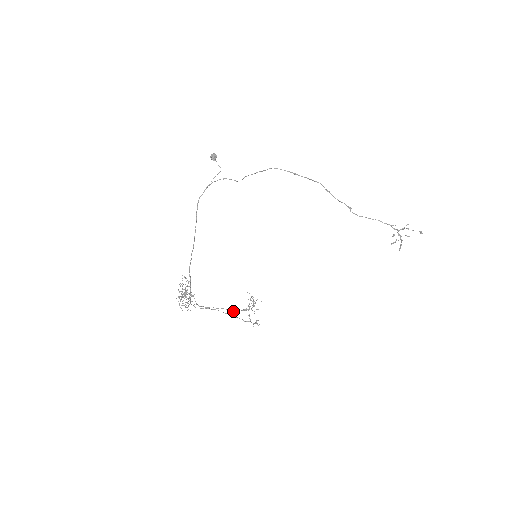
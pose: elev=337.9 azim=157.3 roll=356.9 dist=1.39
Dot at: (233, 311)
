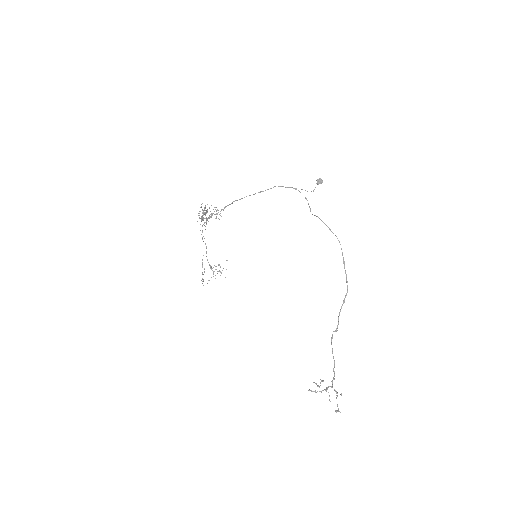
Dot at: occluded
